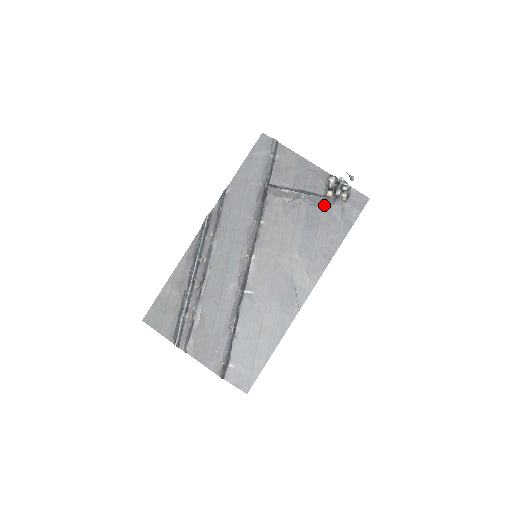
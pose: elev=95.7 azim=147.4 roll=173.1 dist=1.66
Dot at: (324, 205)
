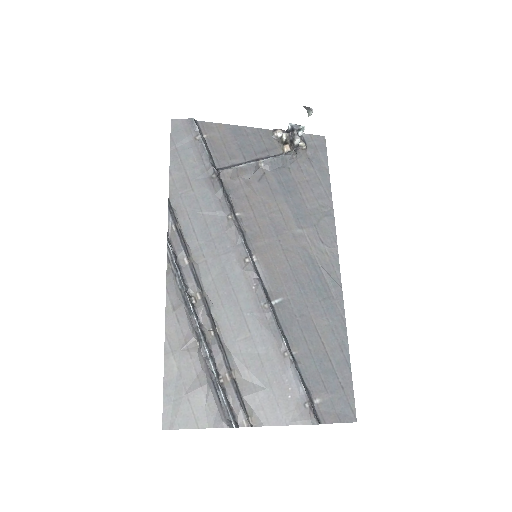
Dot at: (288, 163)
